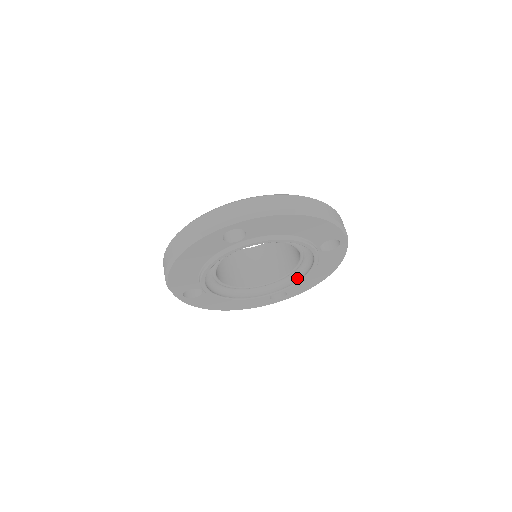
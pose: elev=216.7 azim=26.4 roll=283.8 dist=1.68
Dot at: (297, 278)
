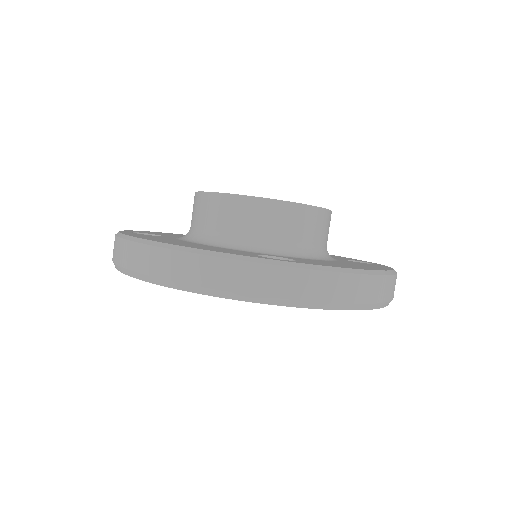
Dot at: occluded
